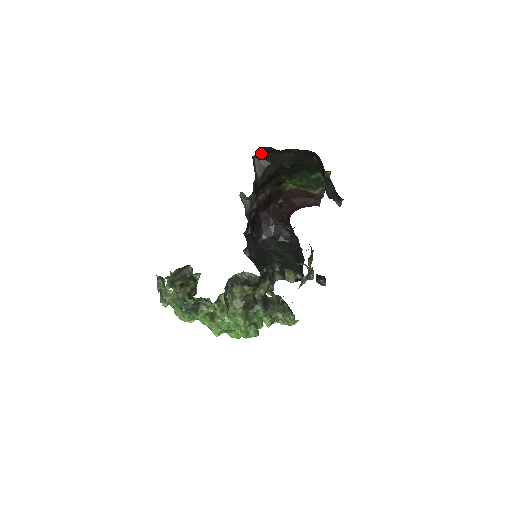
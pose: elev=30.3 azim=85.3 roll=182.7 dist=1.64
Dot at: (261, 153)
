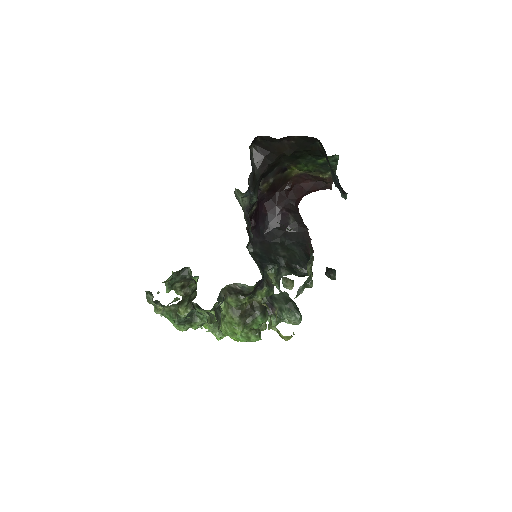
Dot at: (258, 142)
